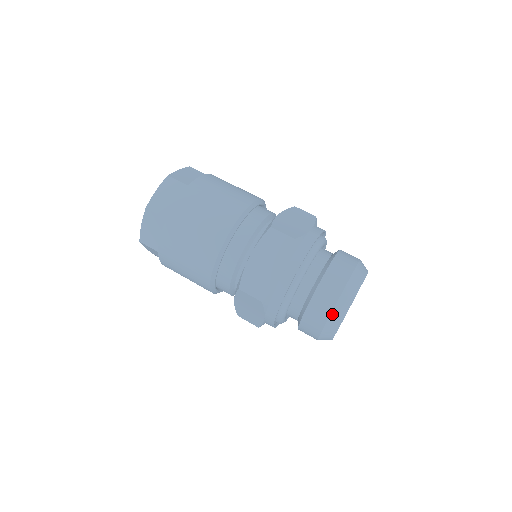
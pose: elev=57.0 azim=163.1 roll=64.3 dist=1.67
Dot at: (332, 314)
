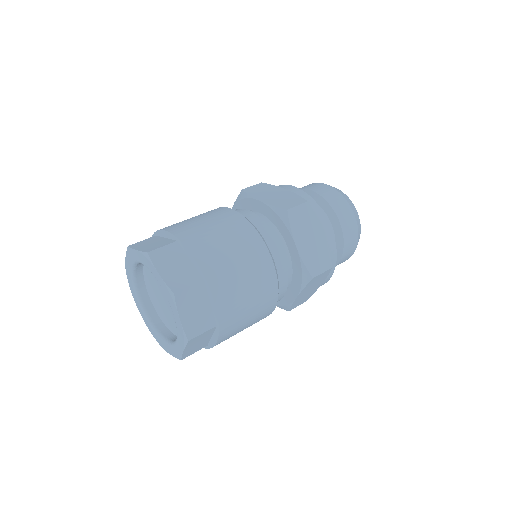
Dot at: (336, 190)
